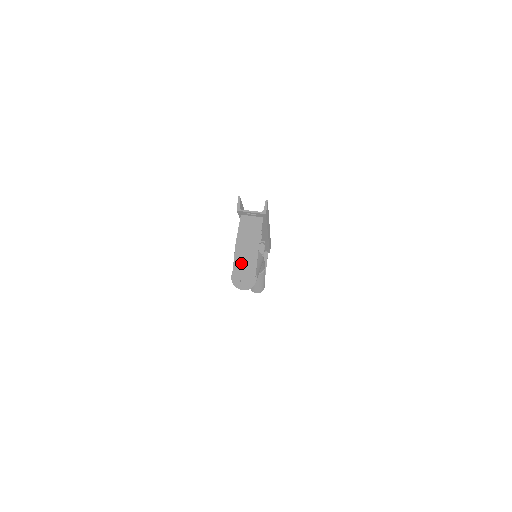
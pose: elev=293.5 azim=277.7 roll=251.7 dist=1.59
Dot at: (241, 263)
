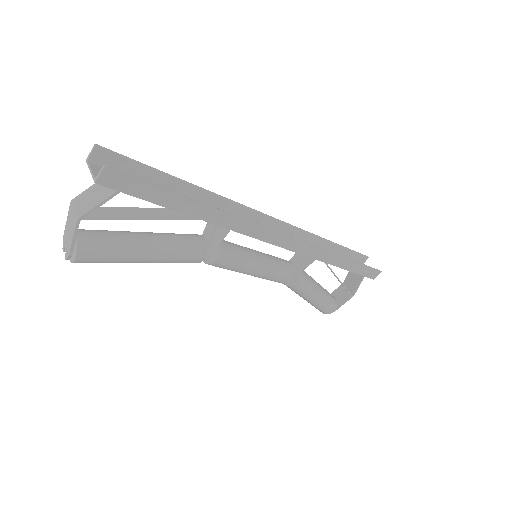
Dot at: (69, 226)
